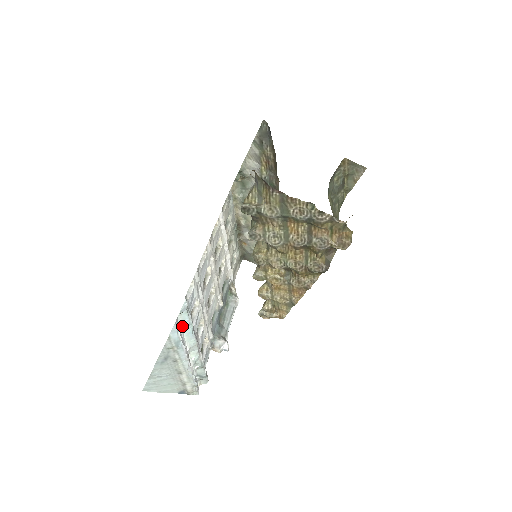
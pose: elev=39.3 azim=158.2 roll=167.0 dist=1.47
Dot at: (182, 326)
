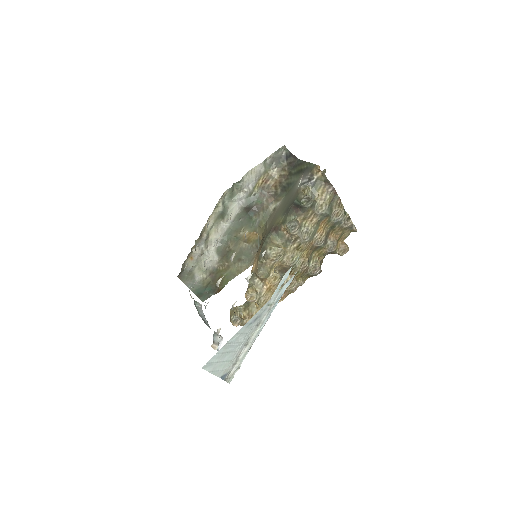
Dot at: (279, 284)
